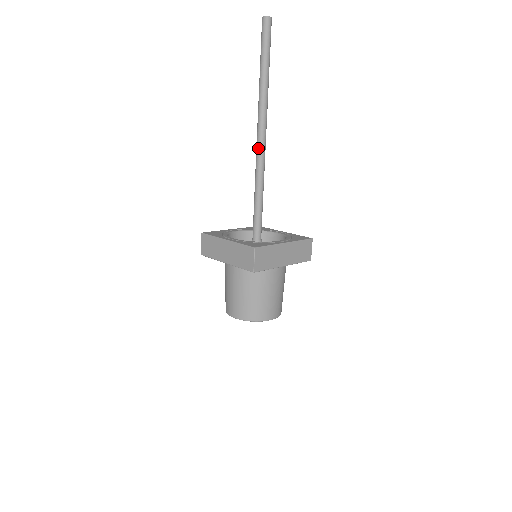
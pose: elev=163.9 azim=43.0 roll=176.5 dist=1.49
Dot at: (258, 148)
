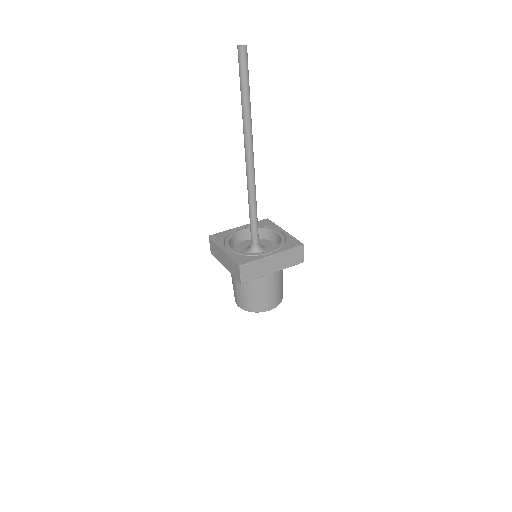
Dot at: (247, 168)
